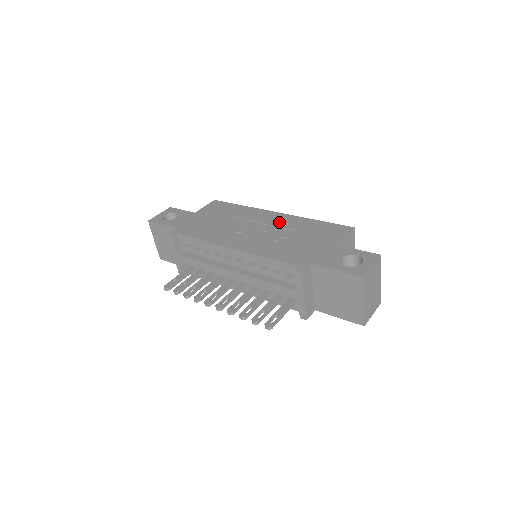
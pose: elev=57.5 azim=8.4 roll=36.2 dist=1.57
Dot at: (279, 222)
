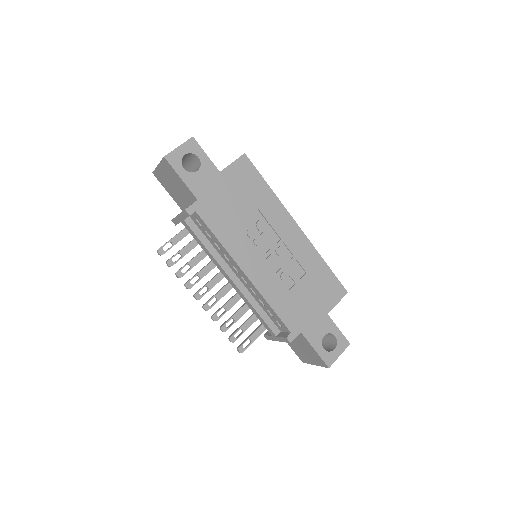
Dot at: (295, 247)
